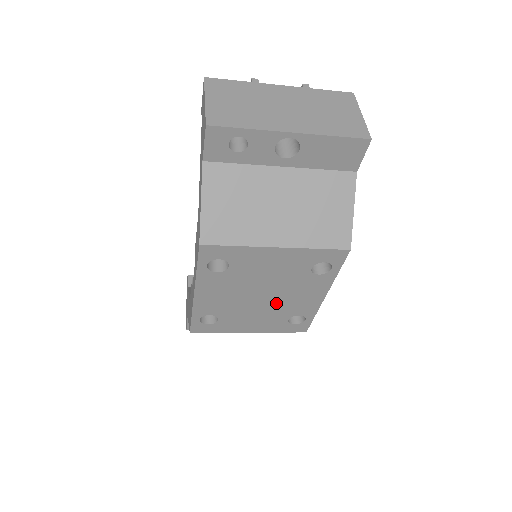
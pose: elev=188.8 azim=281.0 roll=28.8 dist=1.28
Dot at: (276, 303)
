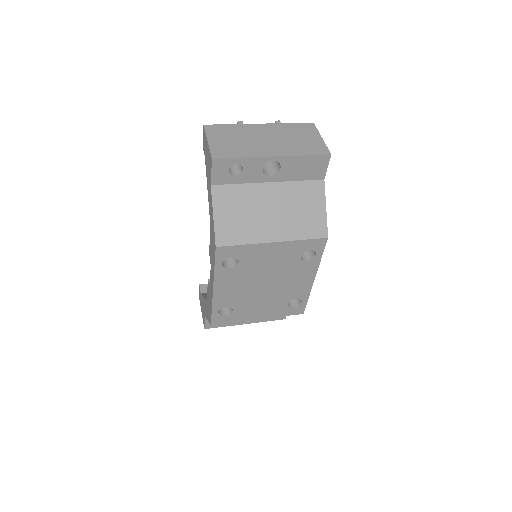
Dot at: (277, 290)
